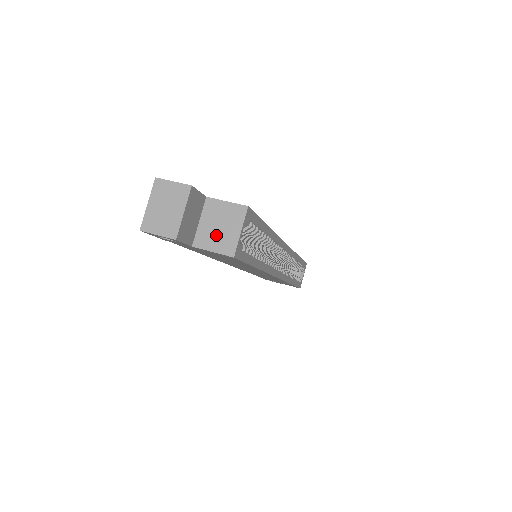
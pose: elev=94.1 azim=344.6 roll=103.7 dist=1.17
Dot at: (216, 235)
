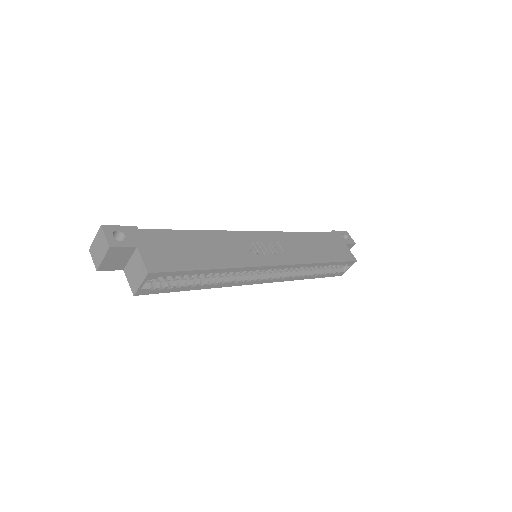
Dot at: (132, 275)
